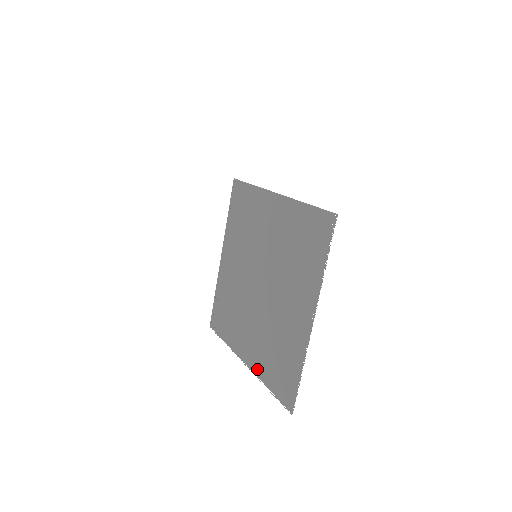
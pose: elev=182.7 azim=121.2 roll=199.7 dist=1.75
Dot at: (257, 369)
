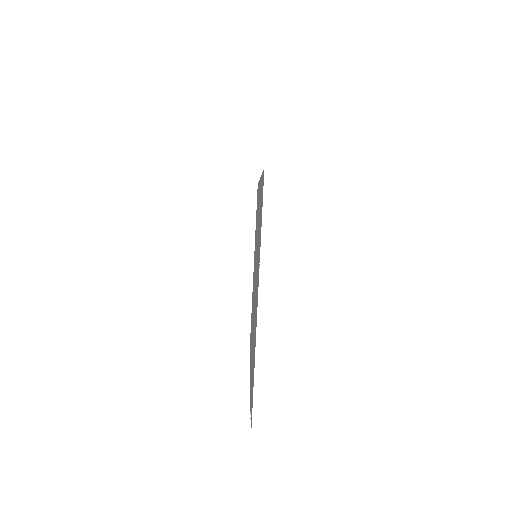
Dot at: occluded
